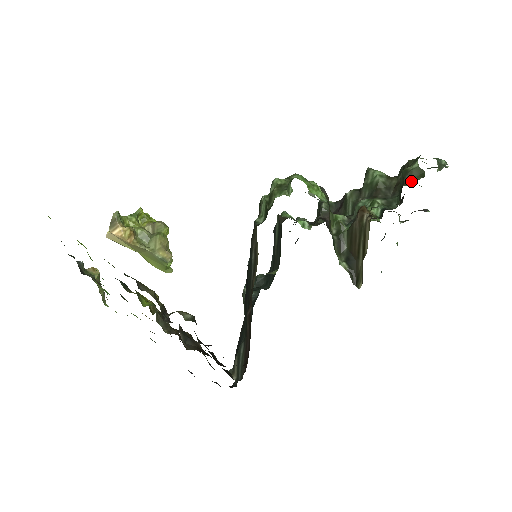
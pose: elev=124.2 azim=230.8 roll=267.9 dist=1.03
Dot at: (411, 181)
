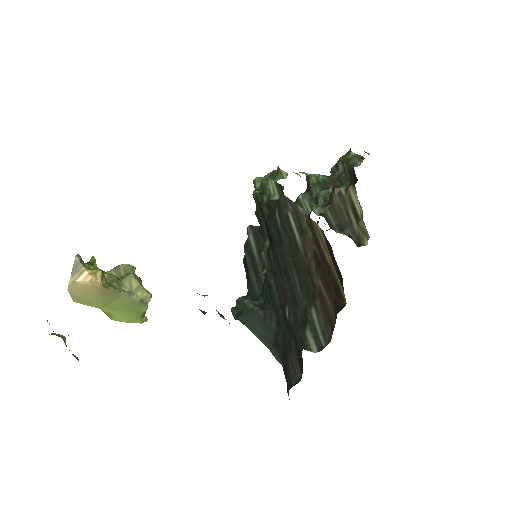
Dot at: (356, 164)
